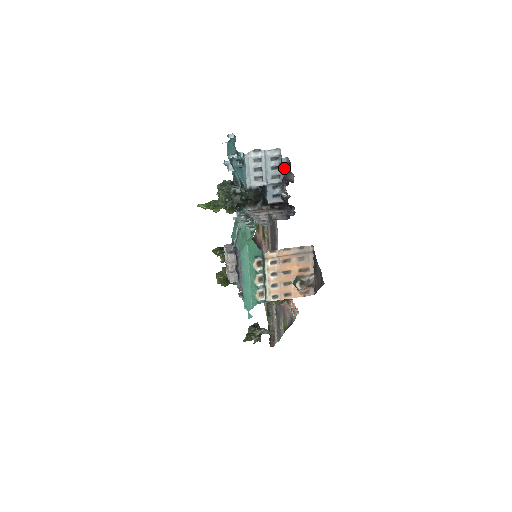
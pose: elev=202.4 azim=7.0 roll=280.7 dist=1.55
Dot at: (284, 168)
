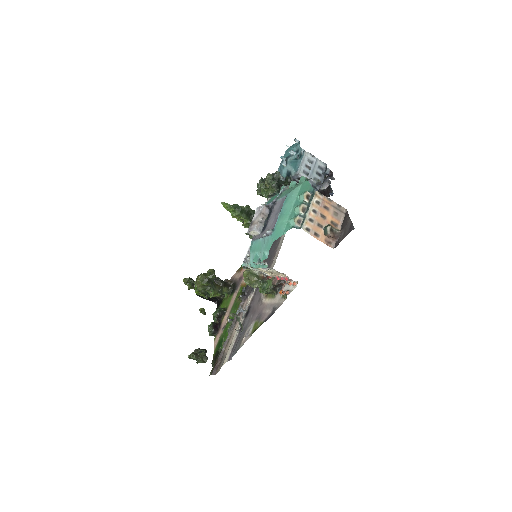
Dot at: (324, 178)
